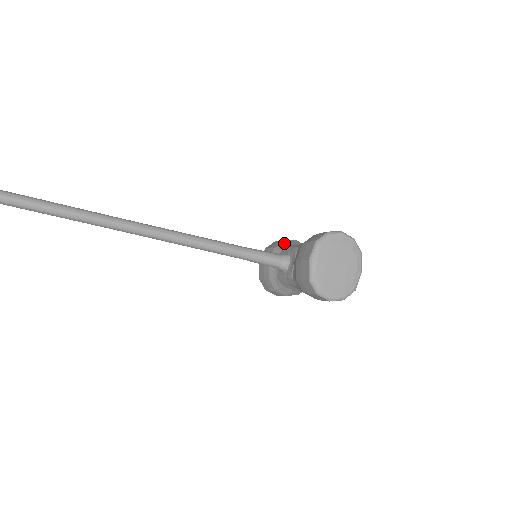
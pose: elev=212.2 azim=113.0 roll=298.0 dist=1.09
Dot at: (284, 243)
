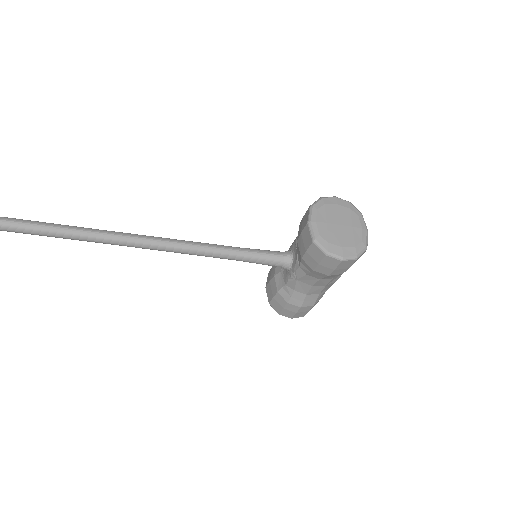
Dot at: occluded
